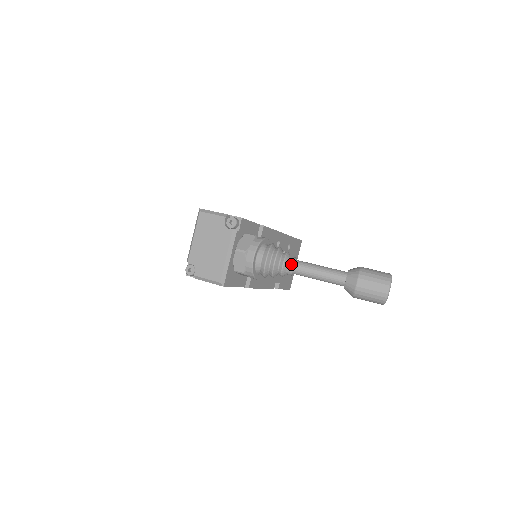
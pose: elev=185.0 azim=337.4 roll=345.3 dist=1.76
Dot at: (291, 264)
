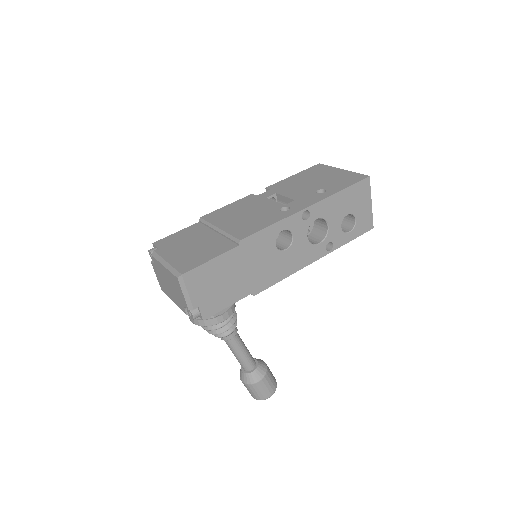
Dot at: (221, 338)
